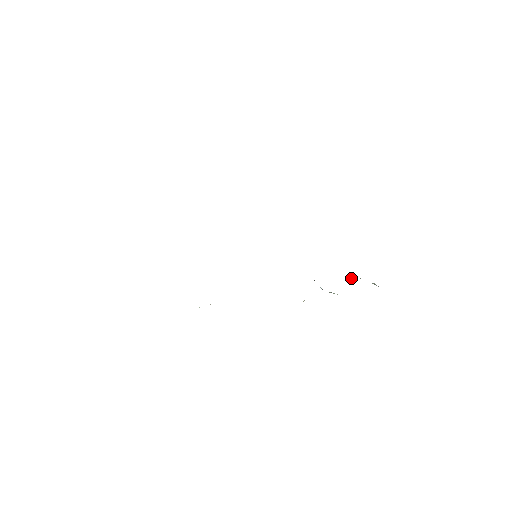
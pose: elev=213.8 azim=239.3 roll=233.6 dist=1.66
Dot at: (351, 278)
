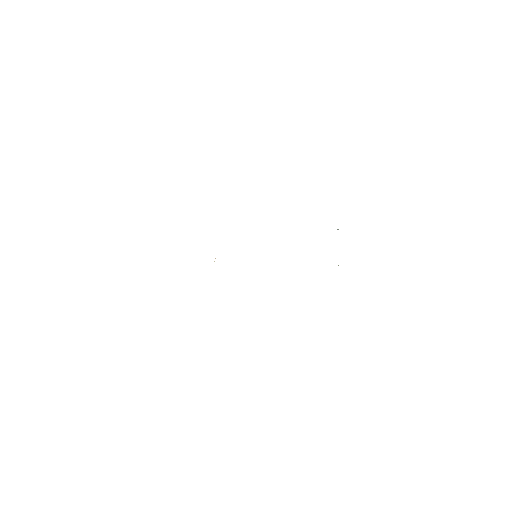
Dot at: occluded
